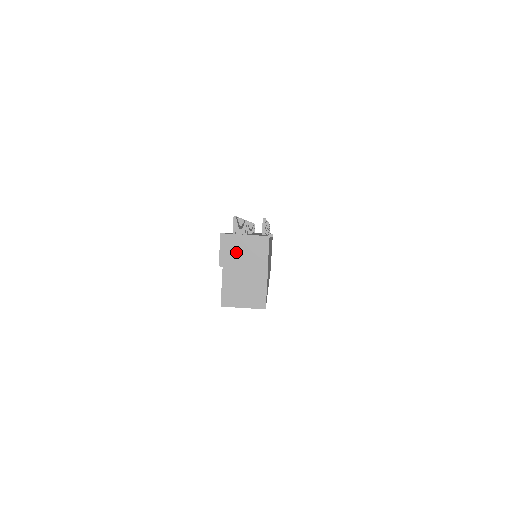
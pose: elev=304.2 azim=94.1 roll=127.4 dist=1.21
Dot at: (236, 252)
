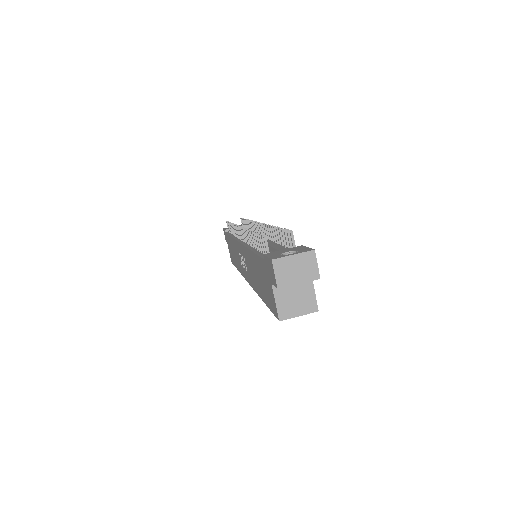
Dot at: (289, 272)
